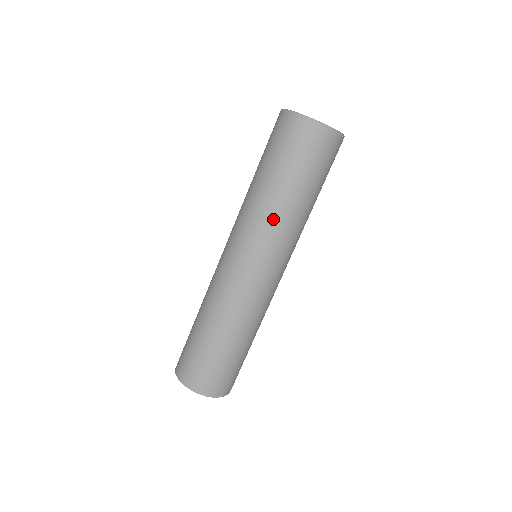
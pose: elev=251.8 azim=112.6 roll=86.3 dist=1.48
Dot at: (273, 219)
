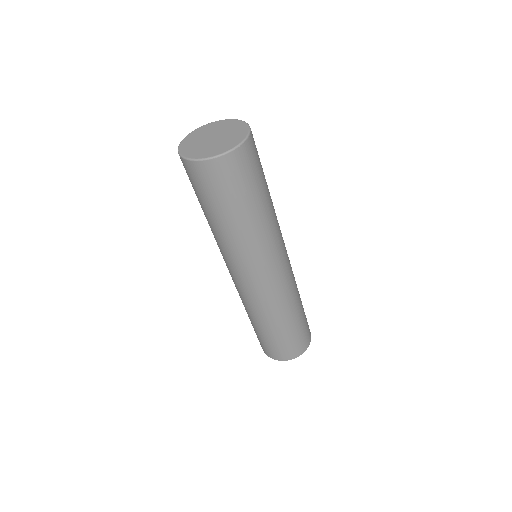
Dot at: (237, 245)
